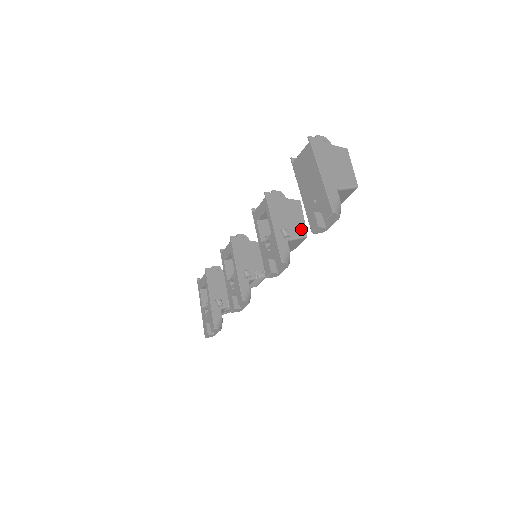
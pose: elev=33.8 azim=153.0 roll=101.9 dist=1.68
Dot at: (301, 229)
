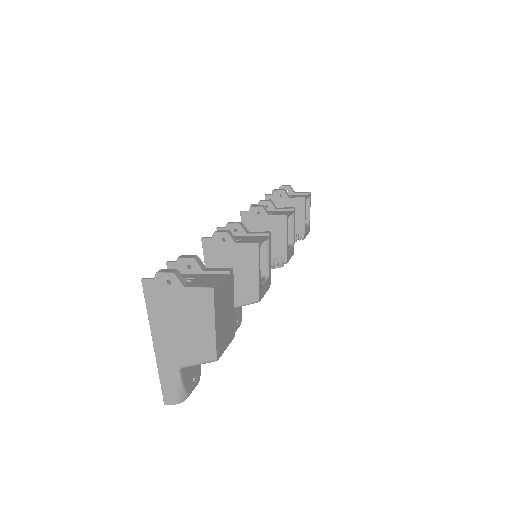
Dot at: (250, 292)
